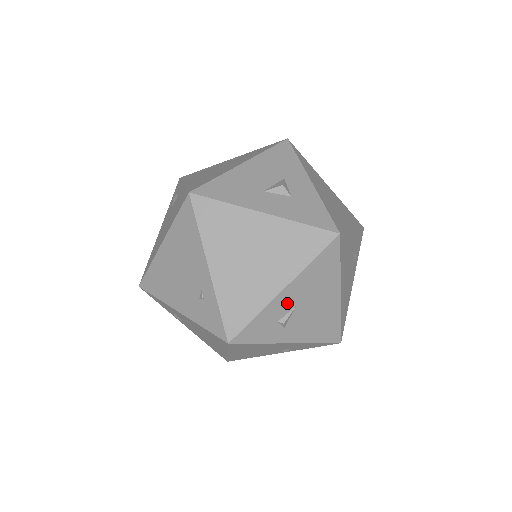
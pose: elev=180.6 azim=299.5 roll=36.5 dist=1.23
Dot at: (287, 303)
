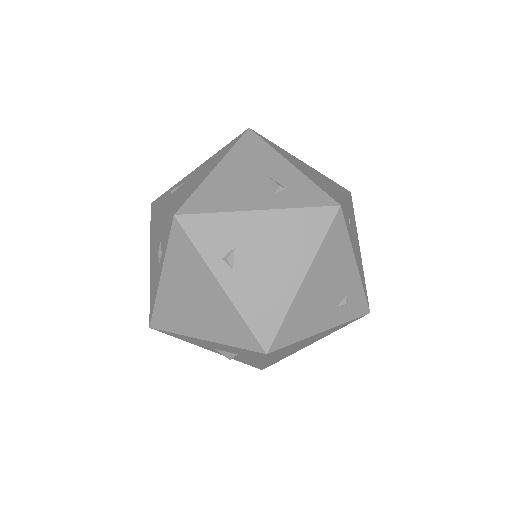
Dot at: occluded
